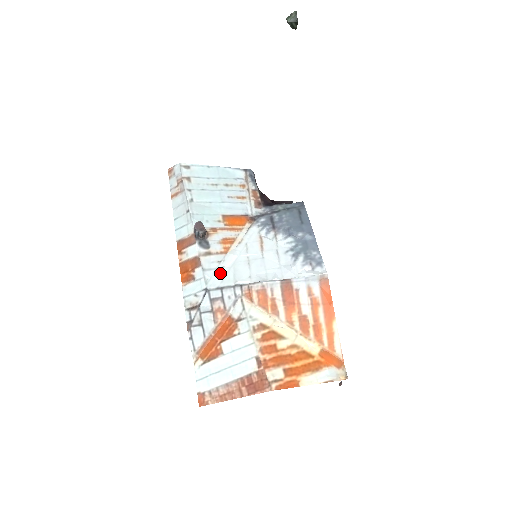
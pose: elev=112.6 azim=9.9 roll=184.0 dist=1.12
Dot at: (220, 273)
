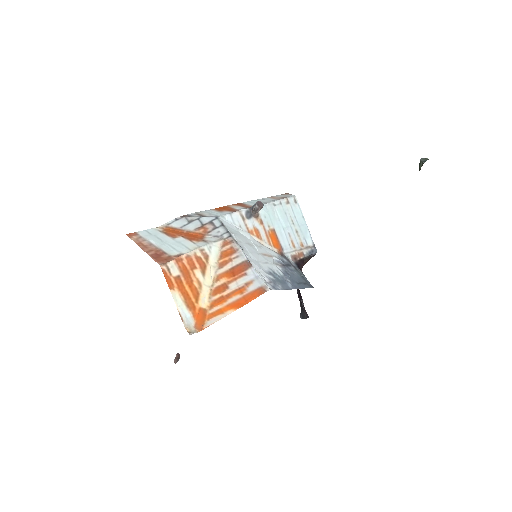
Dot at: (233, 226)
